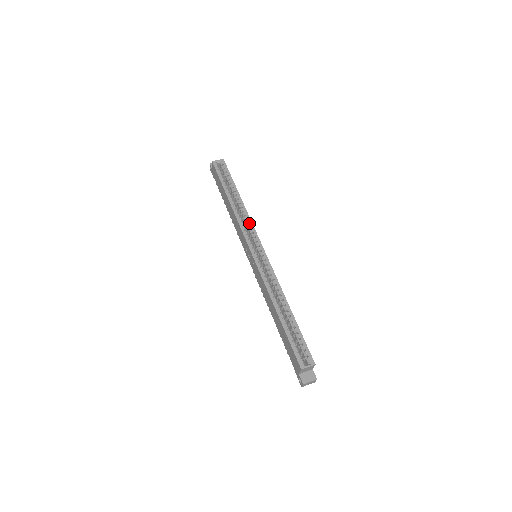
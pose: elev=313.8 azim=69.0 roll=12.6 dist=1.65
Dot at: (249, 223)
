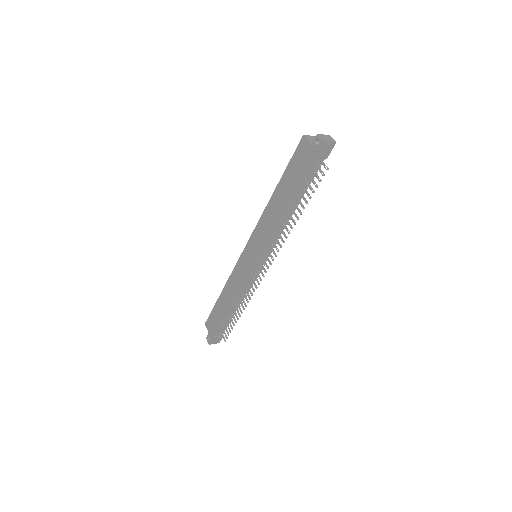
Dot at: occluded
